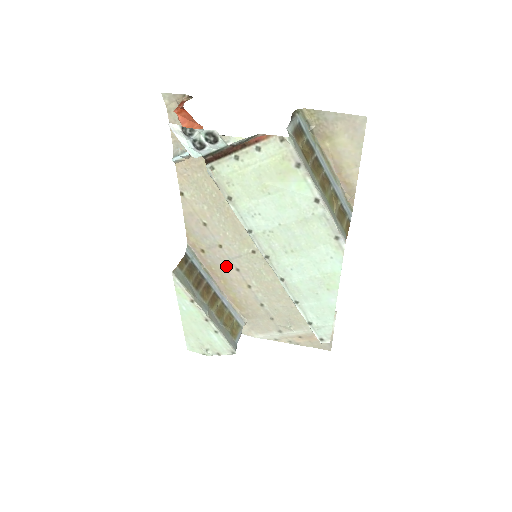
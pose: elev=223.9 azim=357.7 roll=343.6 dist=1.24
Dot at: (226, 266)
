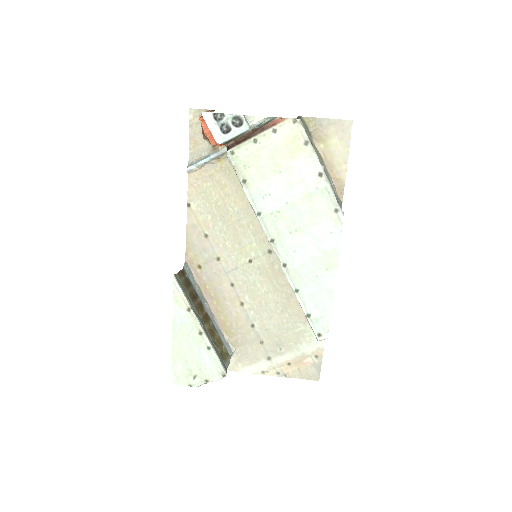
Dot at: (221, 282)
